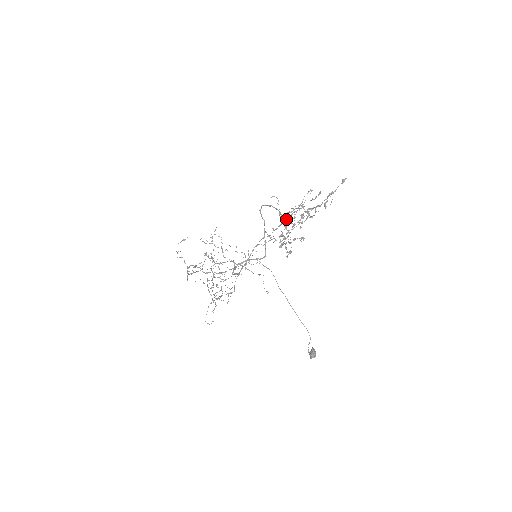
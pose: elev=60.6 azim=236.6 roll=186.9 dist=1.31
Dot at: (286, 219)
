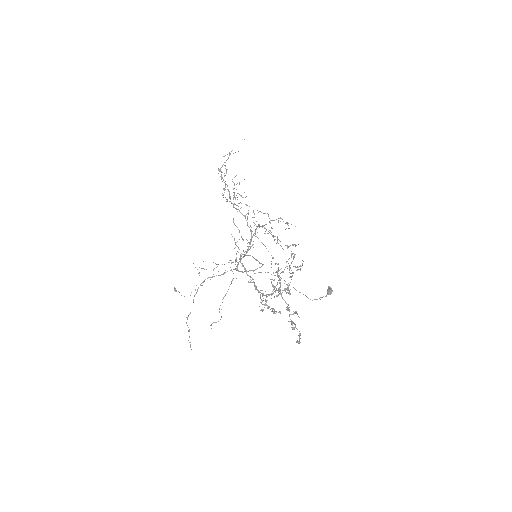
Dot at: occluded
